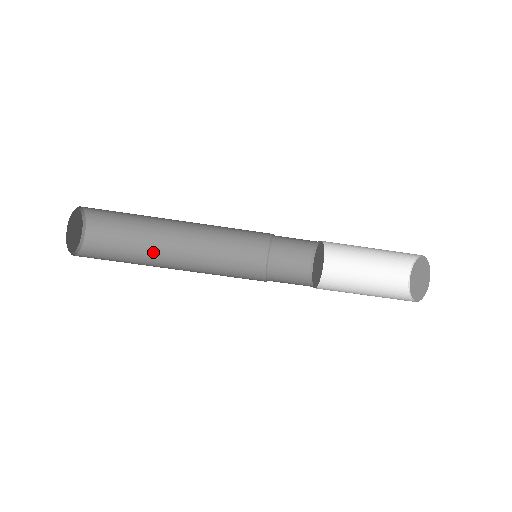
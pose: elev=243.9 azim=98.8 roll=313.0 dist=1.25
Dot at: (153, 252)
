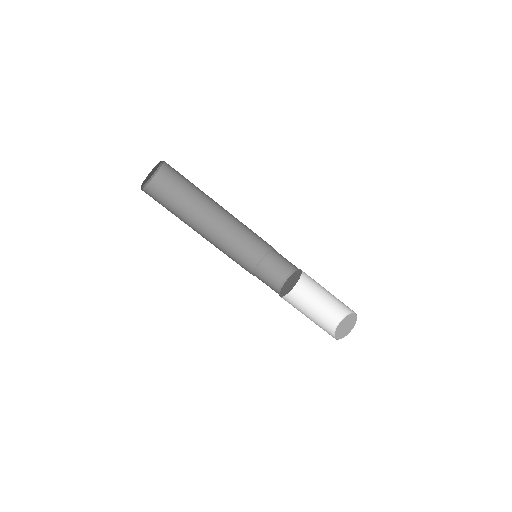
Dot at: (186, 222)
